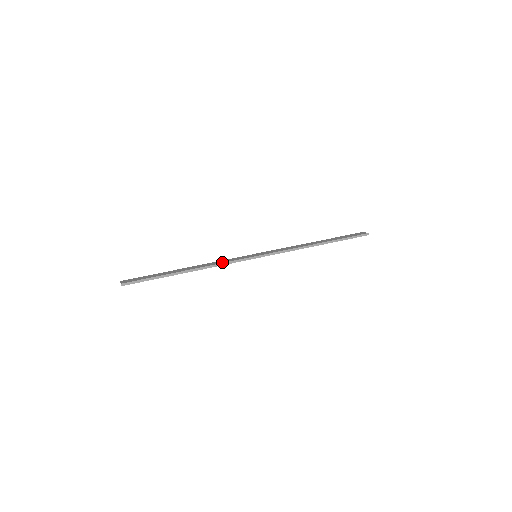
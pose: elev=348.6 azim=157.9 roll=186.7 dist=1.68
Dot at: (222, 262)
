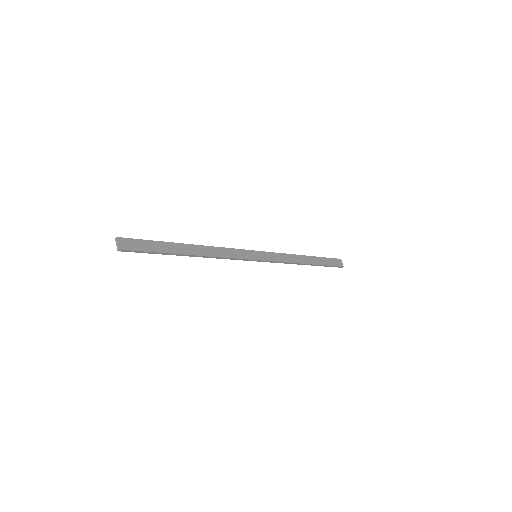
Dot at: (227, 256)
